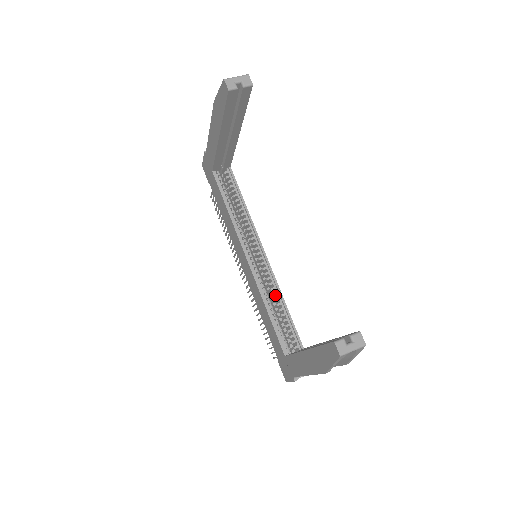
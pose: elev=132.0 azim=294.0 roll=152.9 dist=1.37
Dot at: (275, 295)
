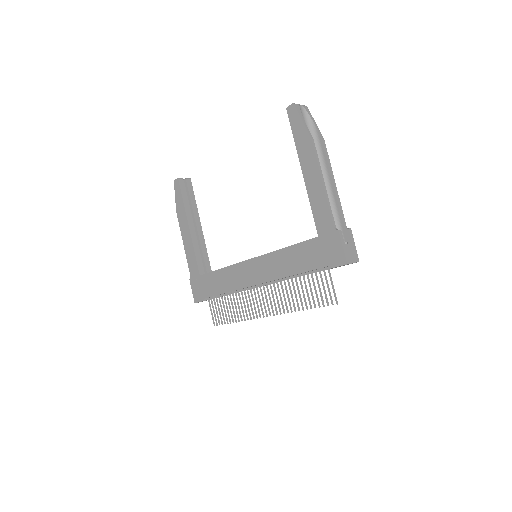
Dot at: occluded
